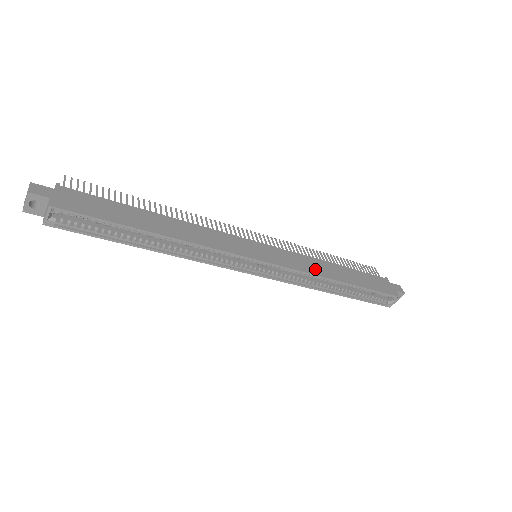
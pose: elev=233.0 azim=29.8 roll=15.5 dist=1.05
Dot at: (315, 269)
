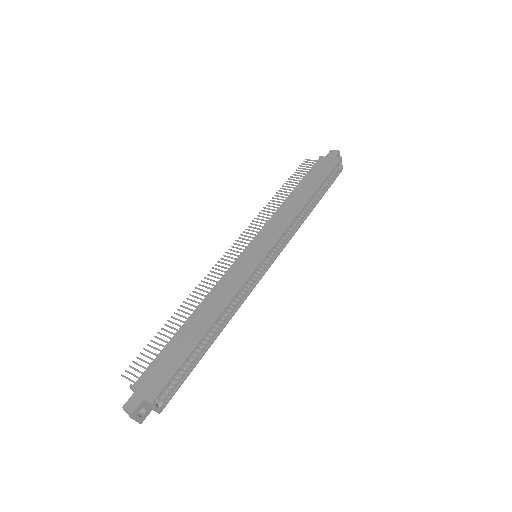
Dot at: (289, 215)
